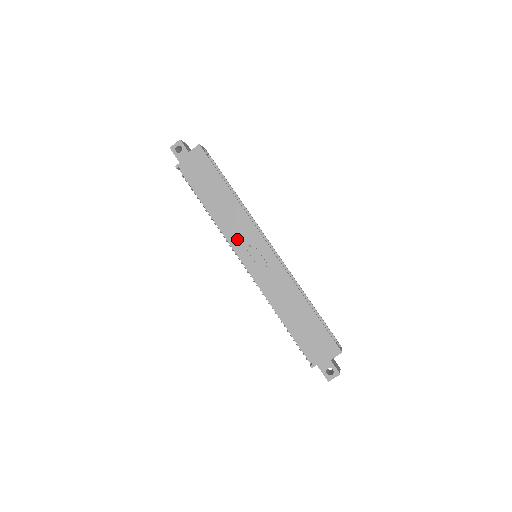
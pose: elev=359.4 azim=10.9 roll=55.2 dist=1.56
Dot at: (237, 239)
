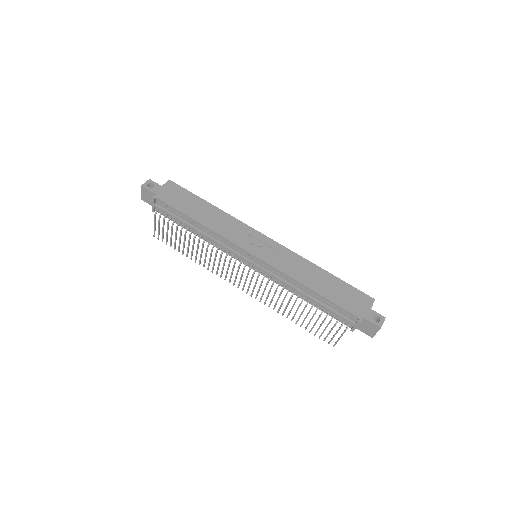
Dot at: (237, 238)
